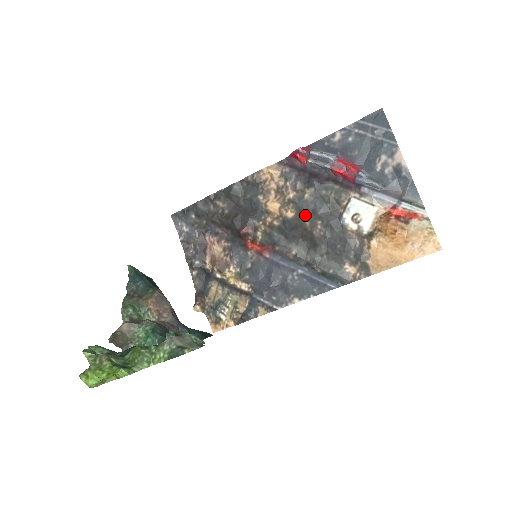
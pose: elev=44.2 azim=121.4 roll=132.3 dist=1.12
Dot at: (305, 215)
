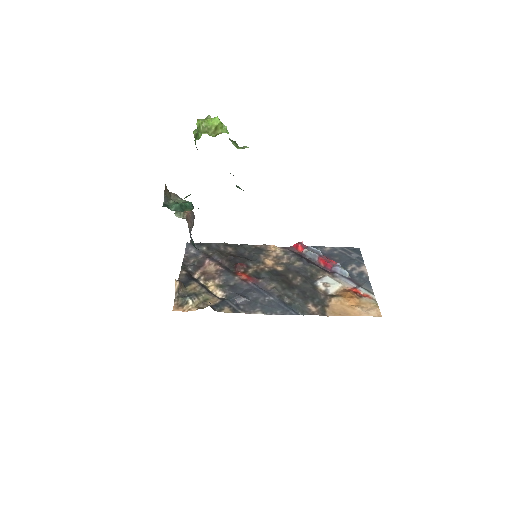
Dot at: (291, 272)
